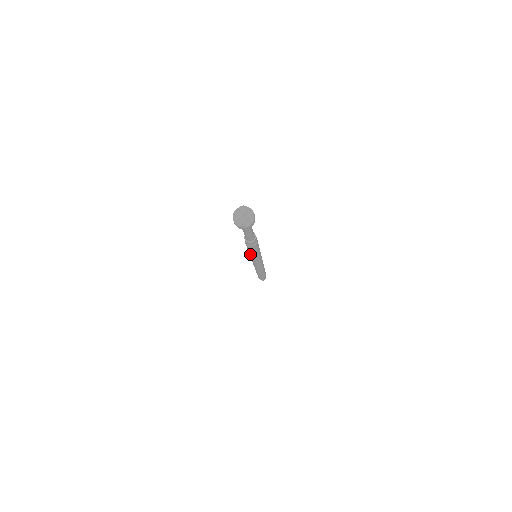
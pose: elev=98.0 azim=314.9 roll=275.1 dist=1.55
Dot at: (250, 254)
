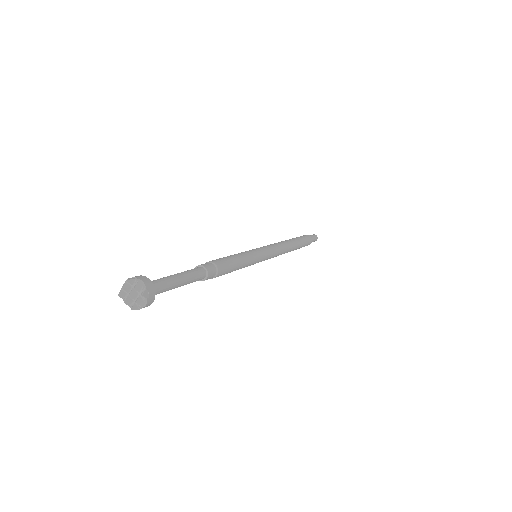
Dot at: occluded
